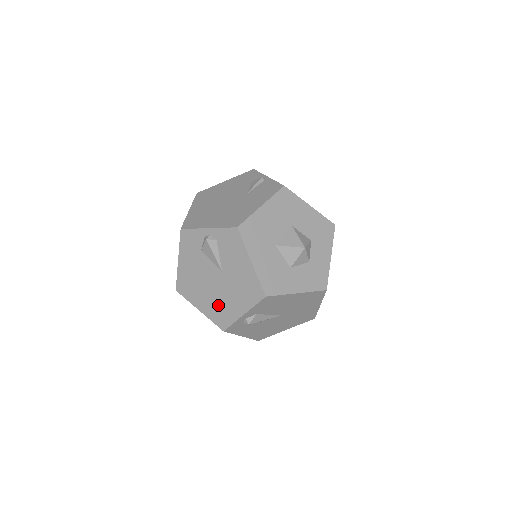
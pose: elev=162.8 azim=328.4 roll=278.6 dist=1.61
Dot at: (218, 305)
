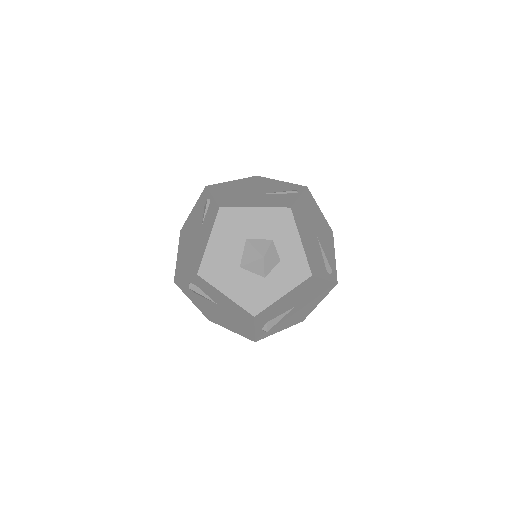
Dot at: (236, 326)
